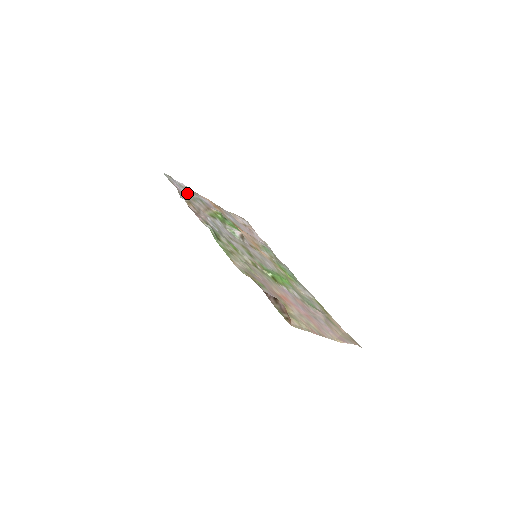
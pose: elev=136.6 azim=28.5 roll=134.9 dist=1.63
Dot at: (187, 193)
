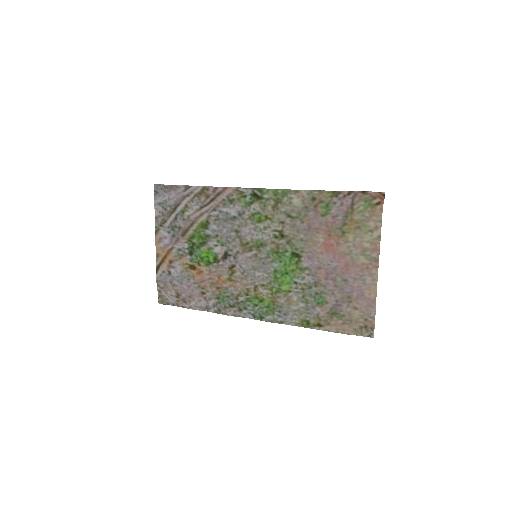
Dot at: (174, 207)
